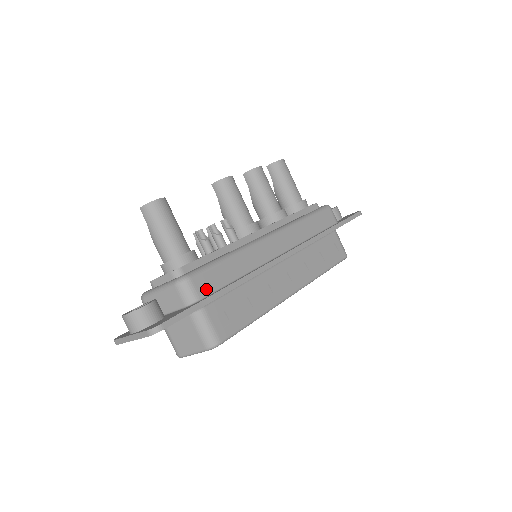
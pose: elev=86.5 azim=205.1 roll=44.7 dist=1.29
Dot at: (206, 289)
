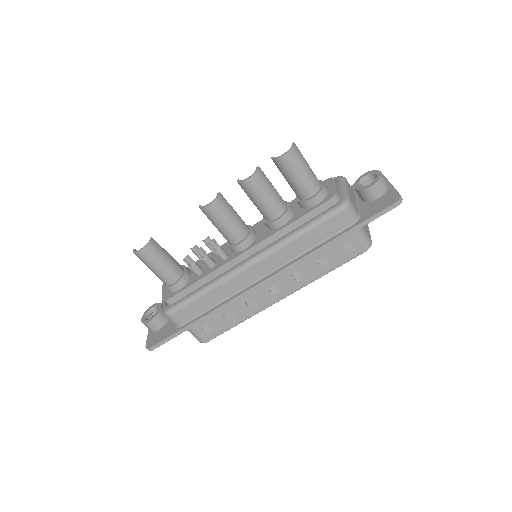
Dot at: (185, 318)
